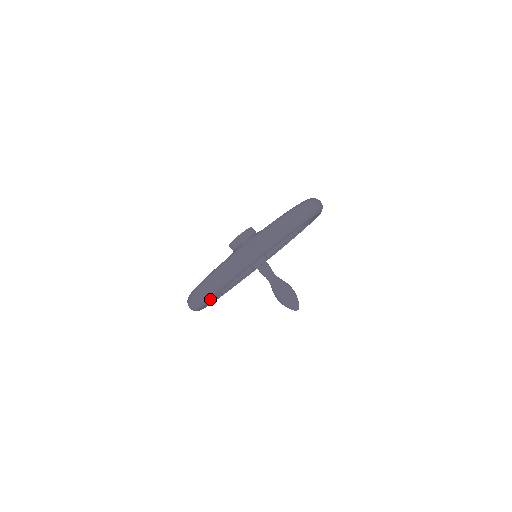
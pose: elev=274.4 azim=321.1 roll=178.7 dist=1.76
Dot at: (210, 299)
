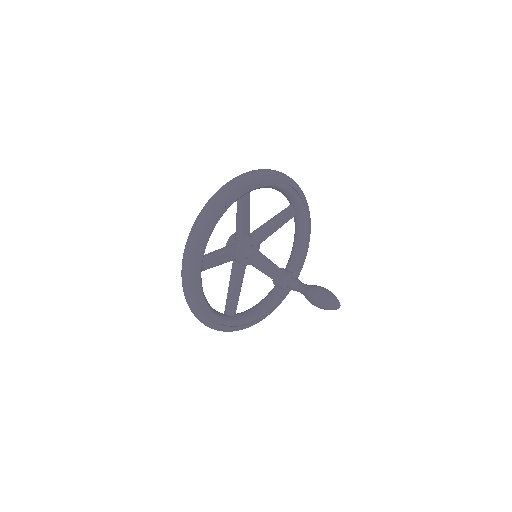
Dot at: (196, 288)
